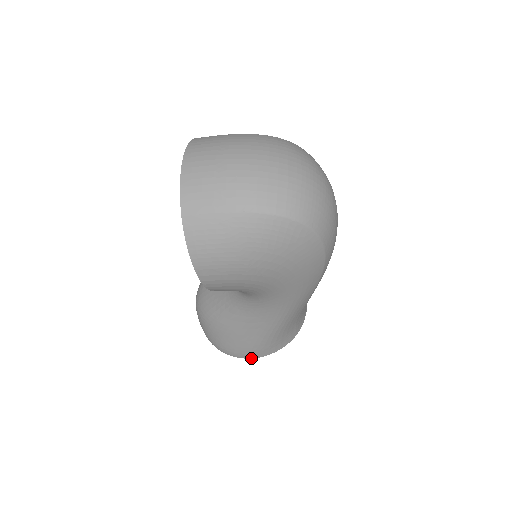
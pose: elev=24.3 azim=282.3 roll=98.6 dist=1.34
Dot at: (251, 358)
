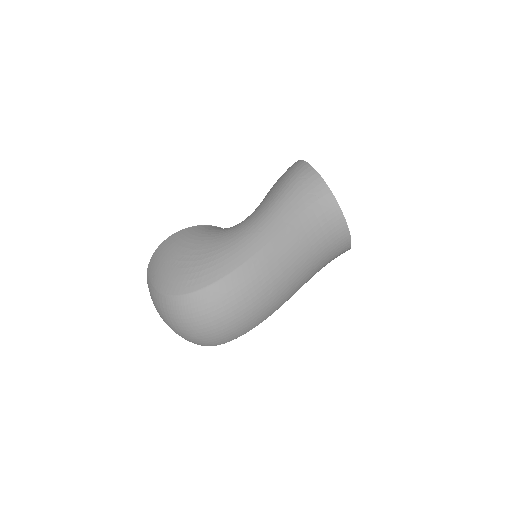
Dot at: occluded
